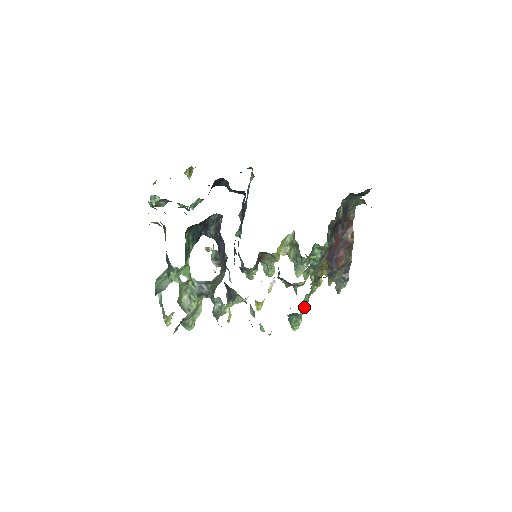
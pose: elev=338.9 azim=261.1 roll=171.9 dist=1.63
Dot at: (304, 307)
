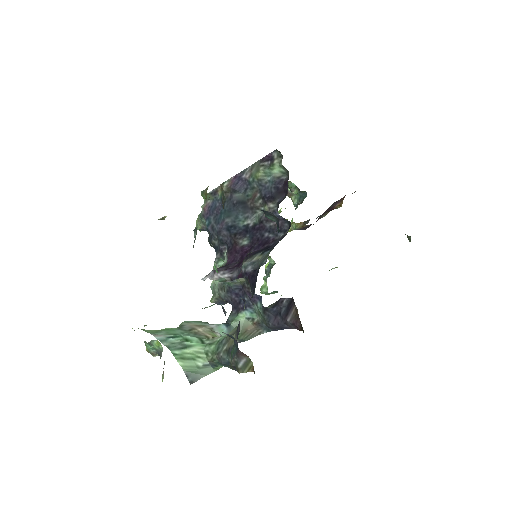
Dot at: occluded
